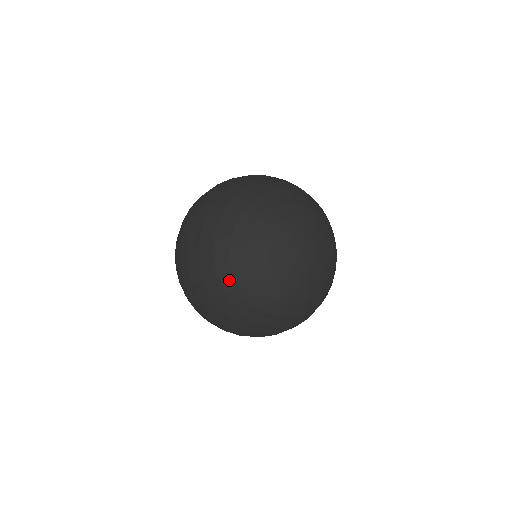
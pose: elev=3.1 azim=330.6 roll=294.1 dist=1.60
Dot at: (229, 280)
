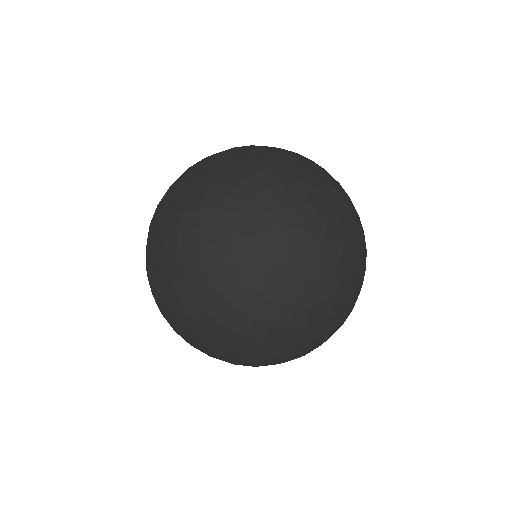
Dot at: (191, 234)
